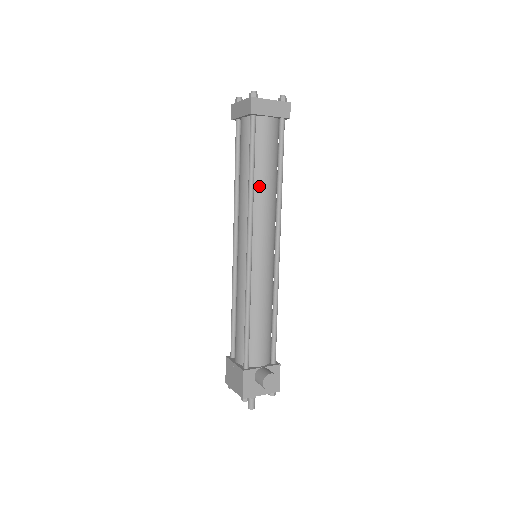
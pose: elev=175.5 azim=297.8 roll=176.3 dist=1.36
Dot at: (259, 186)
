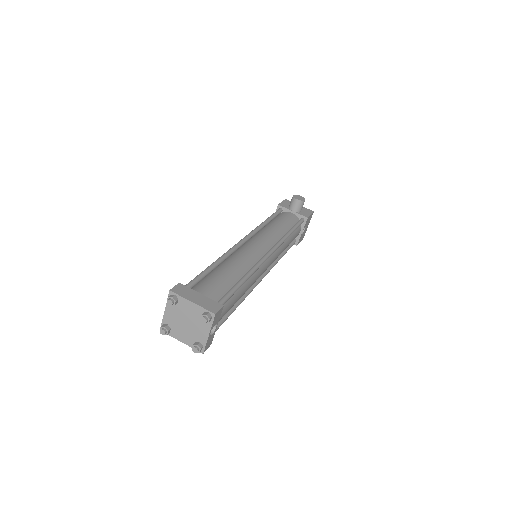
Dot at: occluded
